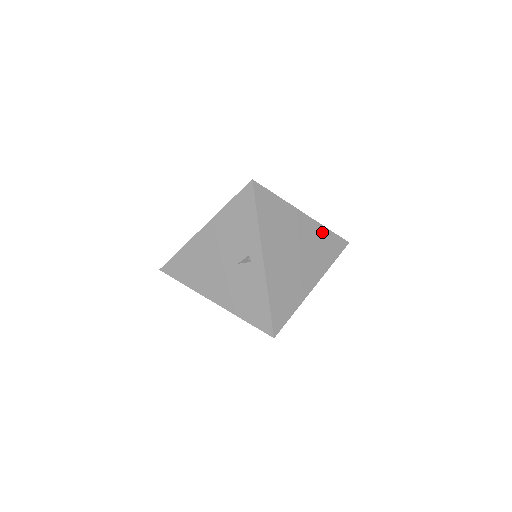
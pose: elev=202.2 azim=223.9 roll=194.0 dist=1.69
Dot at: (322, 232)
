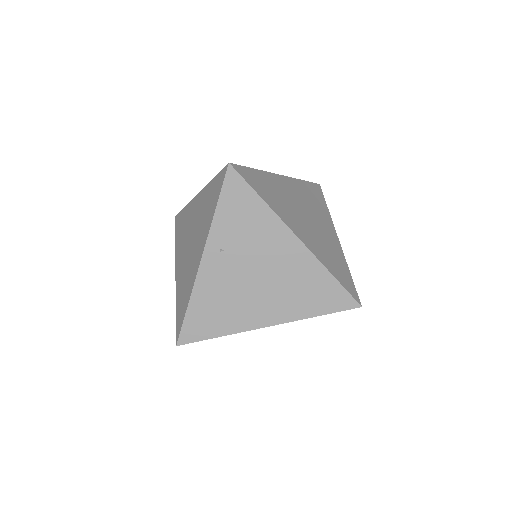
Dot at: occluded
